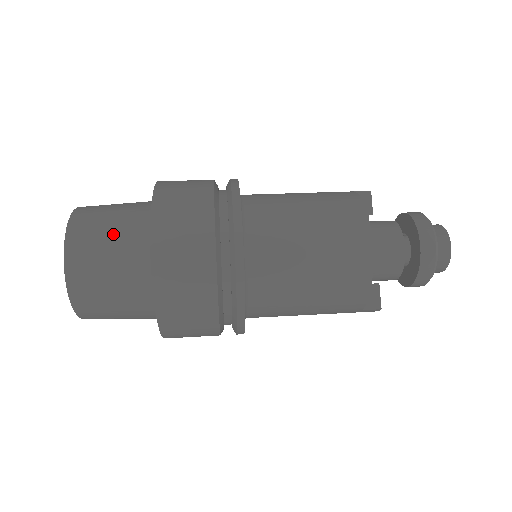
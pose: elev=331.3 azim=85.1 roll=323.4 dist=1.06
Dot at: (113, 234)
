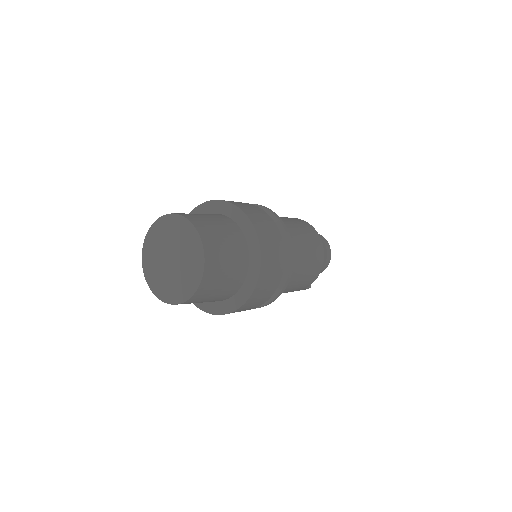
Dot at: (225, 236)
